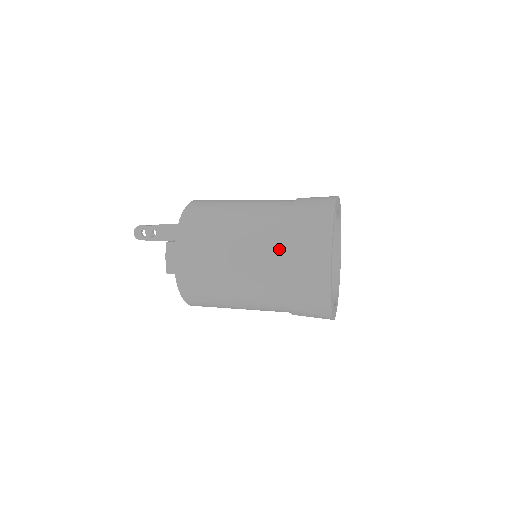
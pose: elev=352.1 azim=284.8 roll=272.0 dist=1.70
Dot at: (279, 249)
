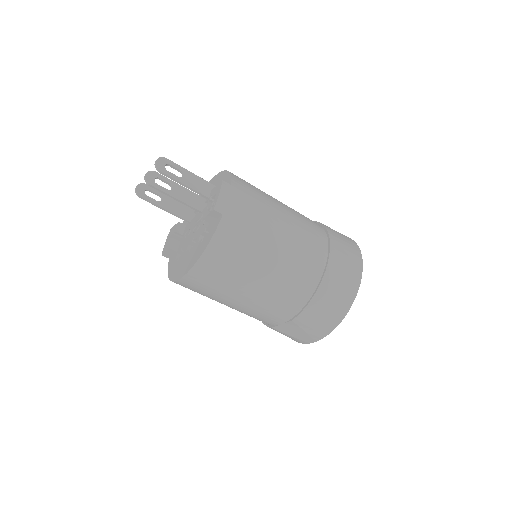
Dot at: (323, 240)
